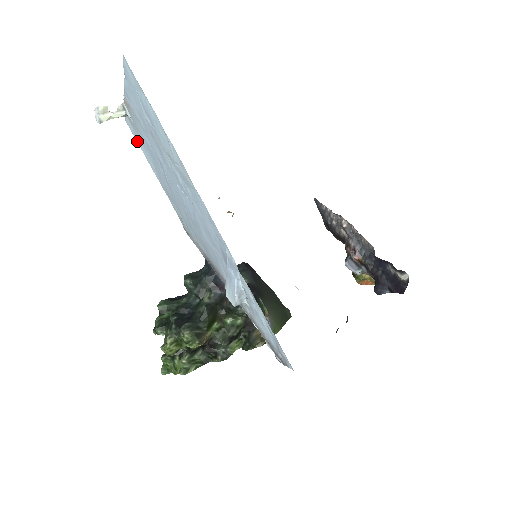
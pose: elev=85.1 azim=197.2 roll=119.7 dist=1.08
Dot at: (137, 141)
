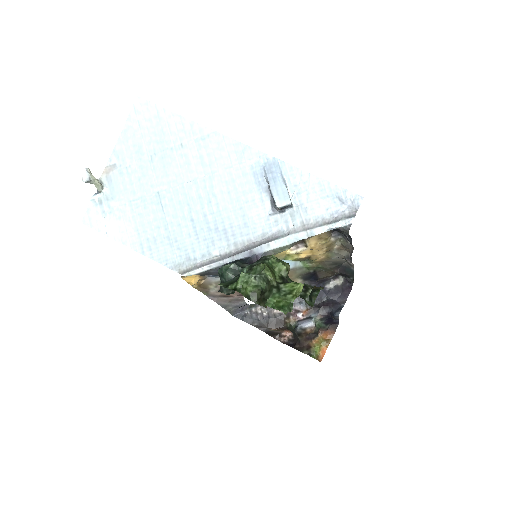
Dot at: (101, 230)
